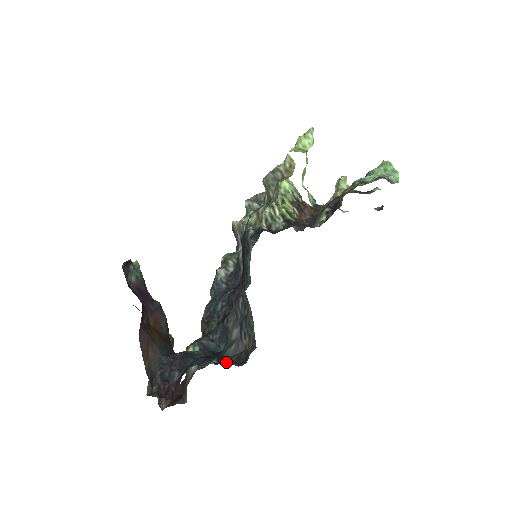
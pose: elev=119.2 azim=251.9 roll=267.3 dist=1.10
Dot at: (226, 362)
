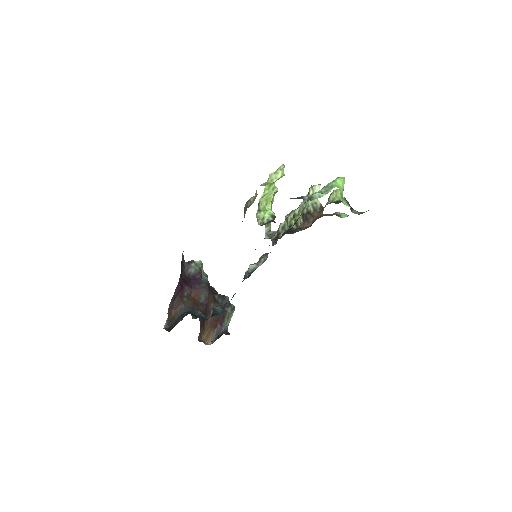
Dot at: occluded
